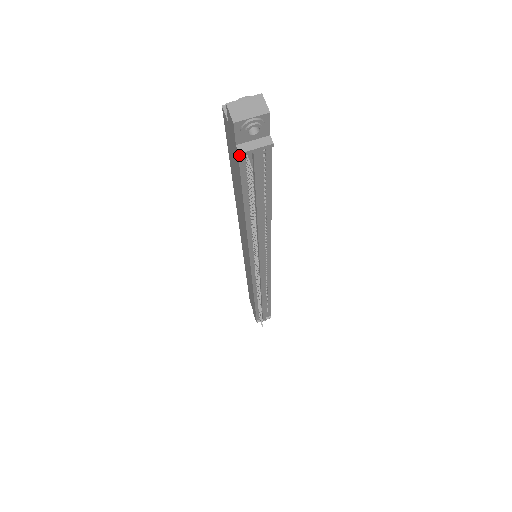
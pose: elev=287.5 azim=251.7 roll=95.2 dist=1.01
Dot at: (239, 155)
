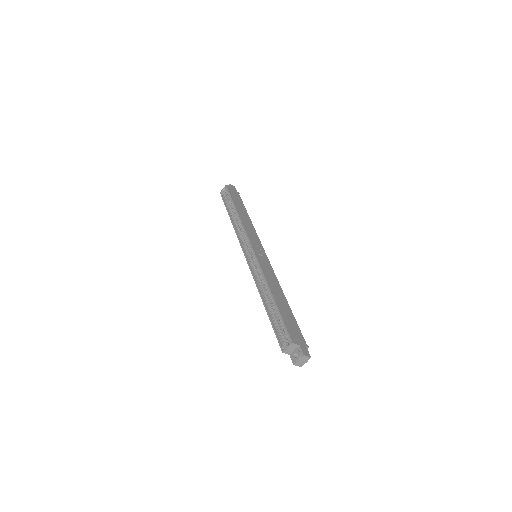
Dot at: occluded
